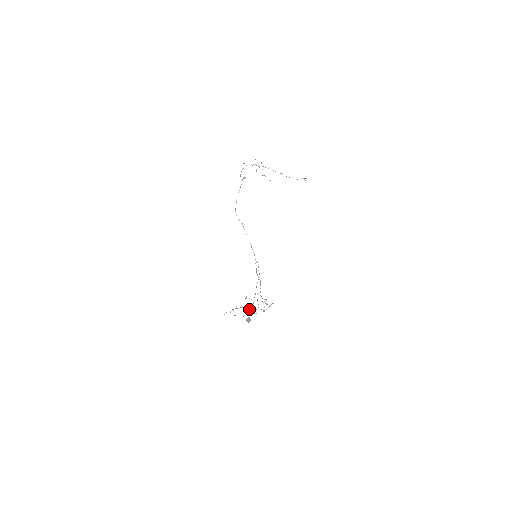
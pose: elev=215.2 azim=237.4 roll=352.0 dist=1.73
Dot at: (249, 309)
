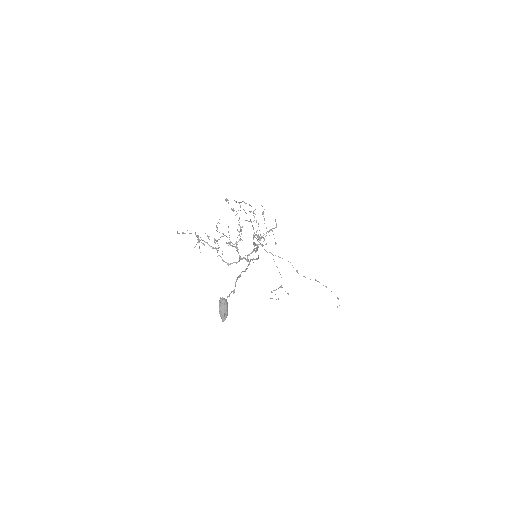
Dot at: (229, 264)
